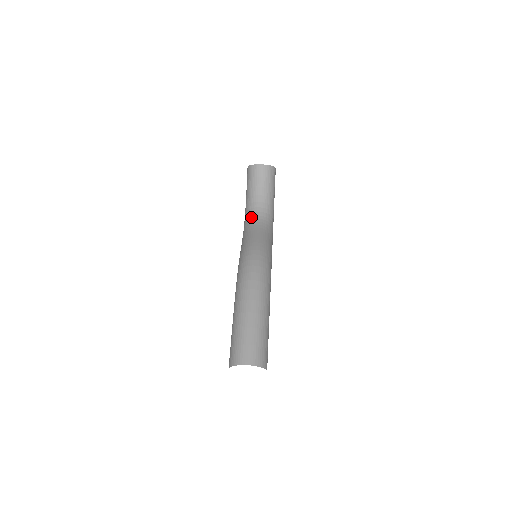
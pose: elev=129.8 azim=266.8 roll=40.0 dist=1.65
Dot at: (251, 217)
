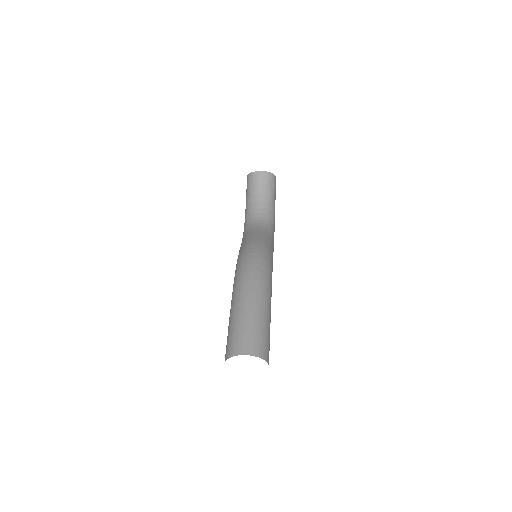
Dot at: (251, 222)
